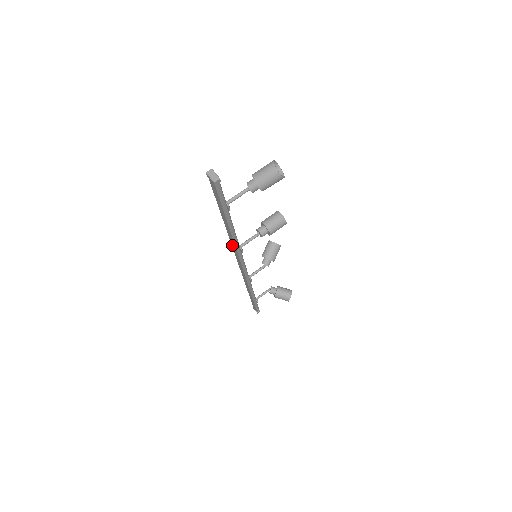
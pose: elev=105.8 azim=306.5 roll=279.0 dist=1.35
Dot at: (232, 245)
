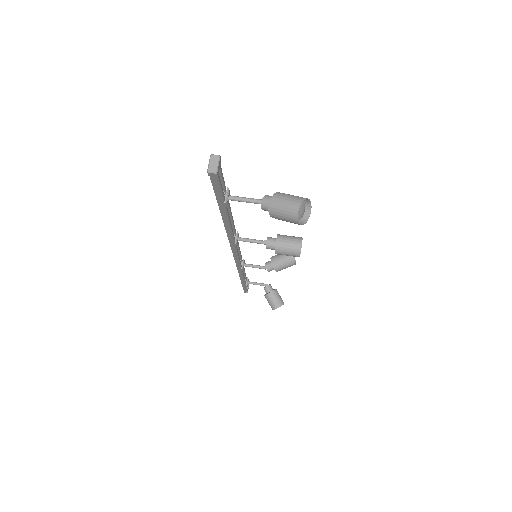
Dot at: occluded
